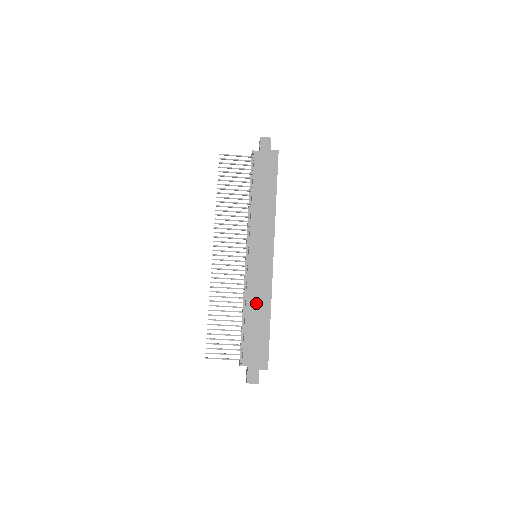
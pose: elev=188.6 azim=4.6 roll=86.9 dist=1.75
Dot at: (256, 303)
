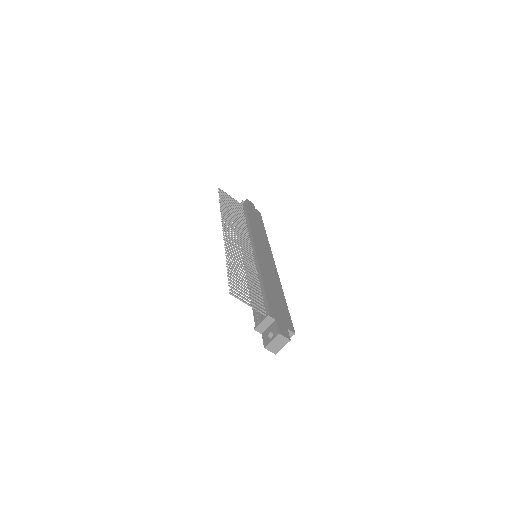
Dot at: (269, 279)
